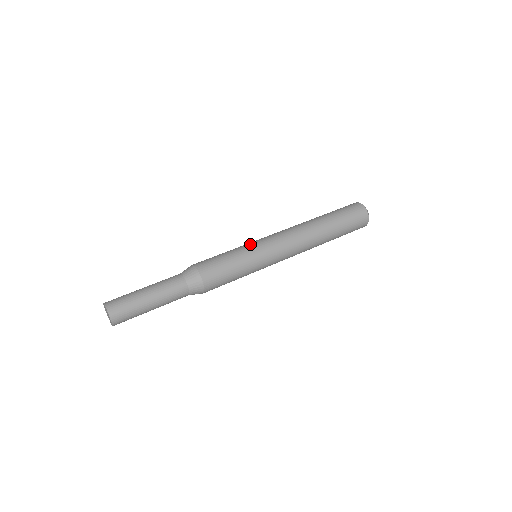
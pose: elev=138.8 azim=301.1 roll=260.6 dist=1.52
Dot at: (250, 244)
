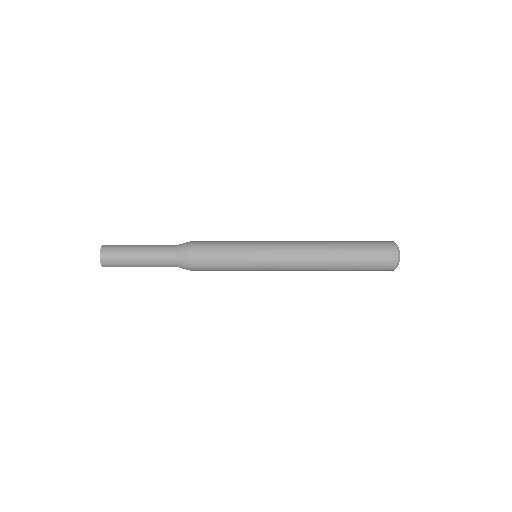
Dot at: (252, 244)
